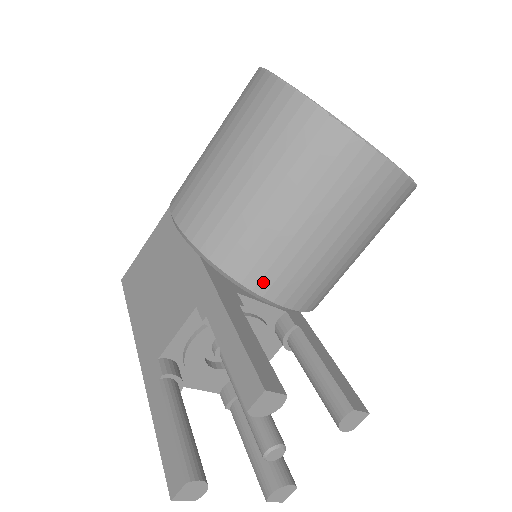
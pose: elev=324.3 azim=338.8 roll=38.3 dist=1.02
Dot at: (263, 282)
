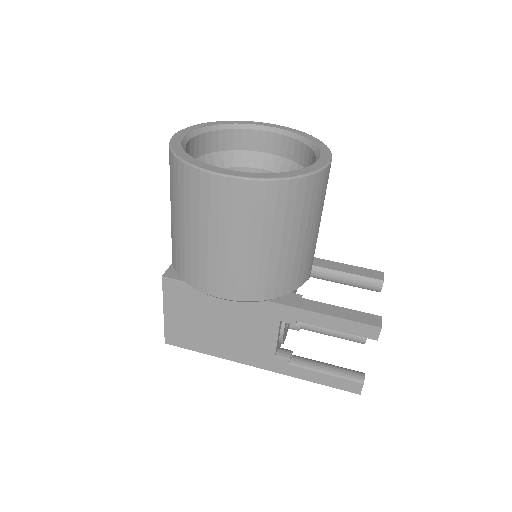
Dot at: (304, 277)
